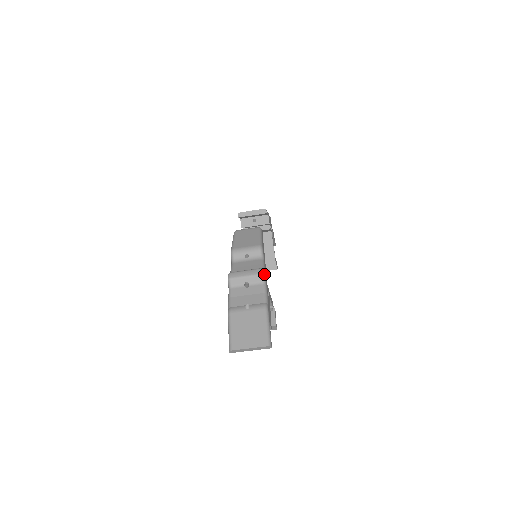
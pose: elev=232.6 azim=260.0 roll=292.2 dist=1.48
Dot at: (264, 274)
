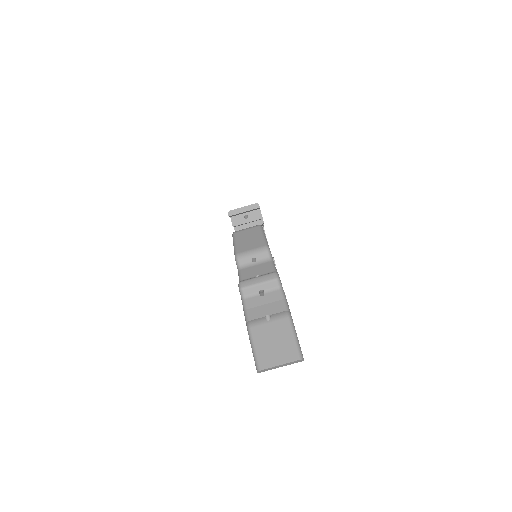
Dot at: (279, 278)
